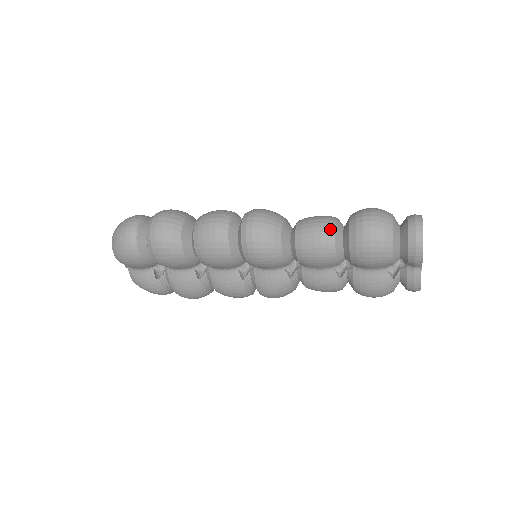
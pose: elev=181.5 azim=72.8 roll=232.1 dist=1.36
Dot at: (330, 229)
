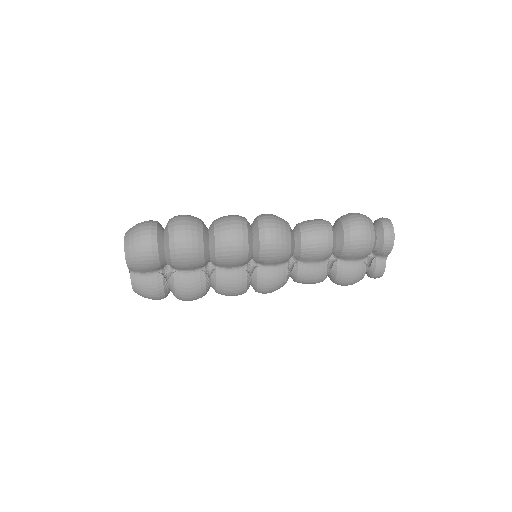
Dot at: (329, 228)
